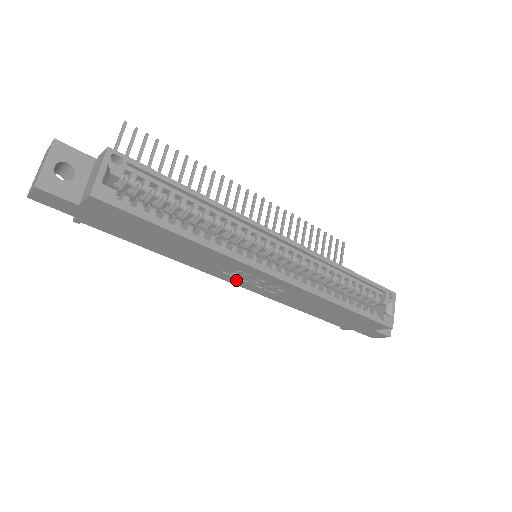
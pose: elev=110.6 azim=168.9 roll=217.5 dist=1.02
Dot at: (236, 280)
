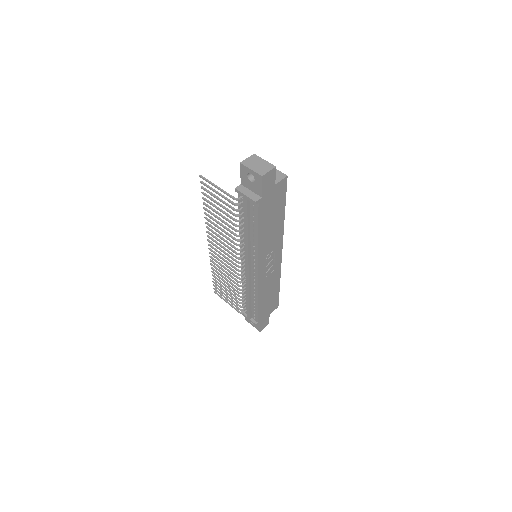
Dot at: (263, 264)
